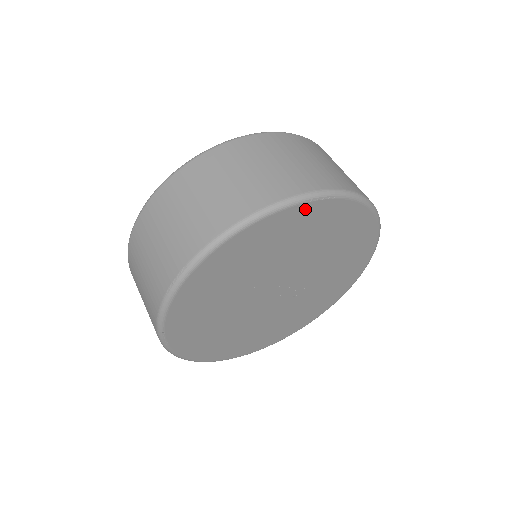
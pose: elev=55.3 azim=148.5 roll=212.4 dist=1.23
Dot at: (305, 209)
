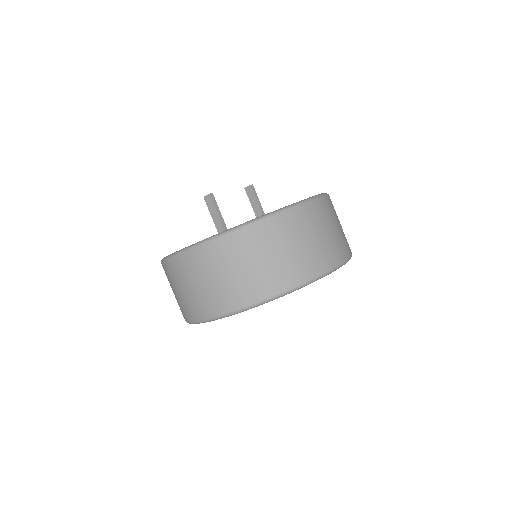
Dot at: occluded
